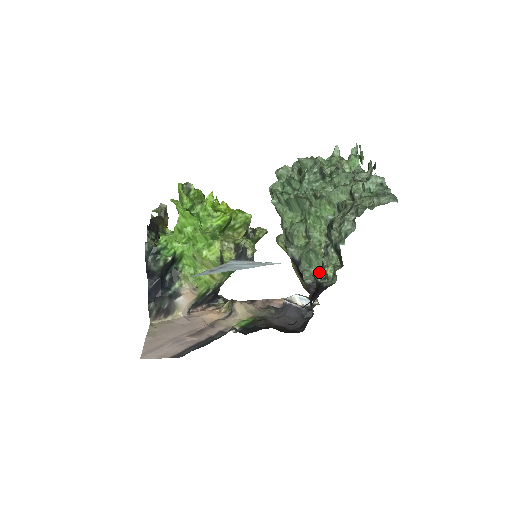
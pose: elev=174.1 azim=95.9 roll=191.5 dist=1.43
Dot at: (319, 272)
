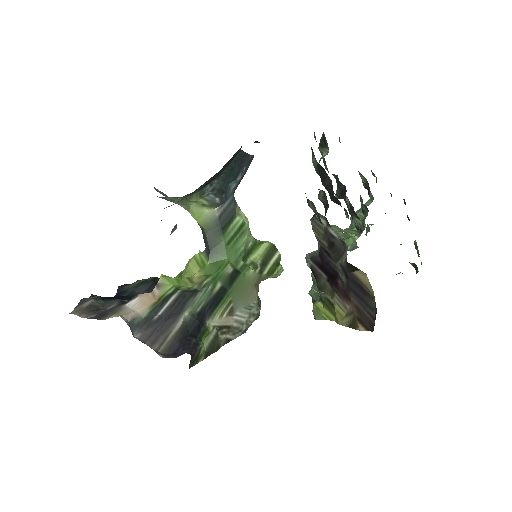
Dot at: occluded
